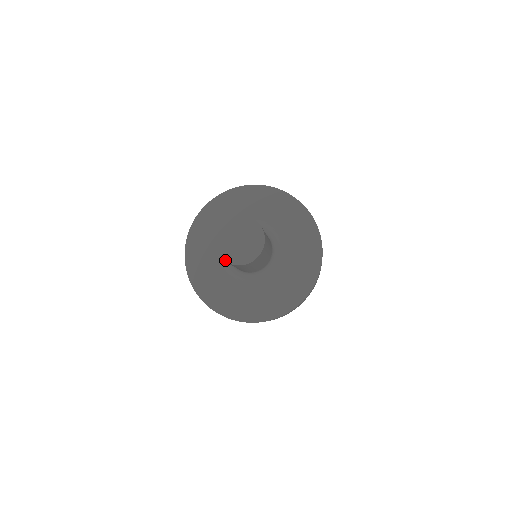
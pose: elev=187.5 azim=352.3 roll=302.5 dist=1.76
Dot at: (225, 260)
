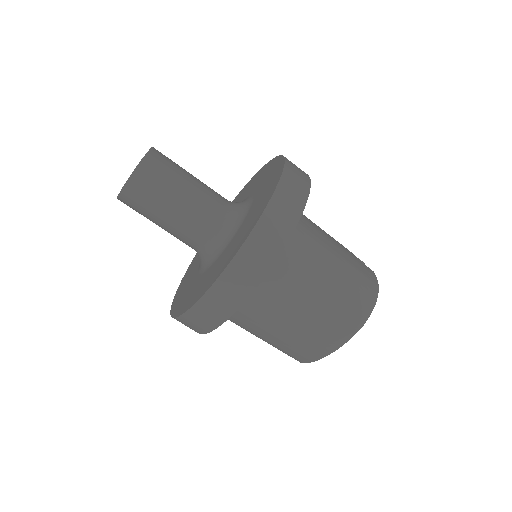
Dot at: (118, 197)
